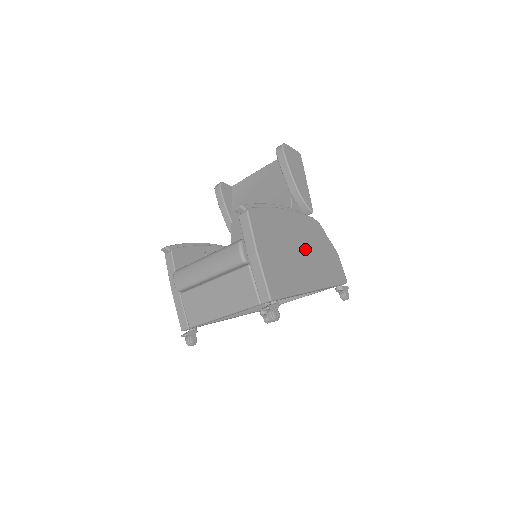
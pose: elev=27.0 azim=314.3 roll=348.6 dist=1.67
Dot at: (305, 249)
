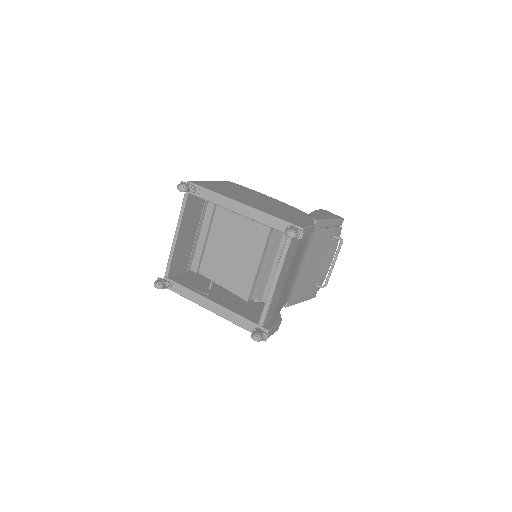
Dot at: (266, 203)
